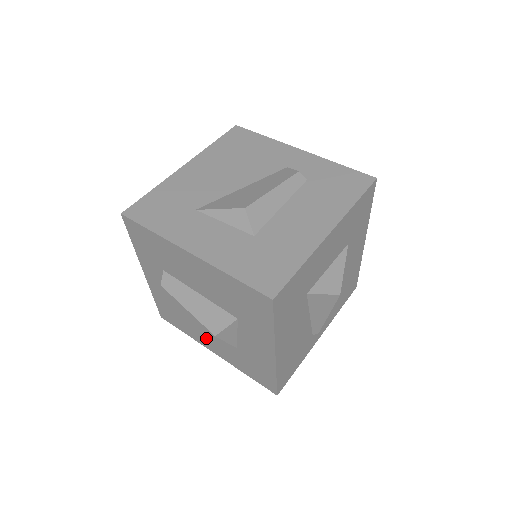
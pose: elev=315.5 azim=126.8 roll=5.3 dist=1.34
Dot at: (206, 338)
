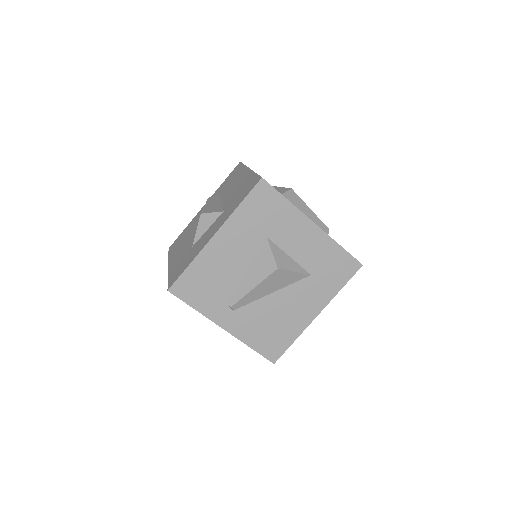
Dot at: (180, 251)
